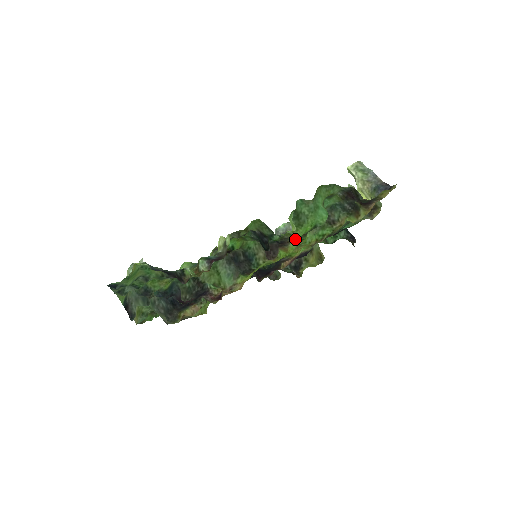
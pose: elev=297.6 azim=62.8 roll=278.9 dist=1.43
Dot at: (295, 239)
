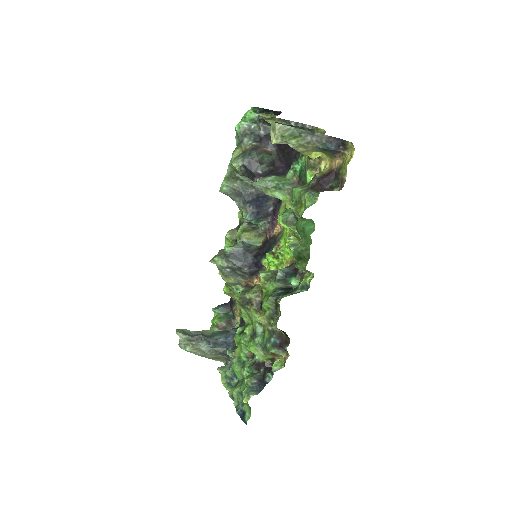
Dot at: (287, 237)
